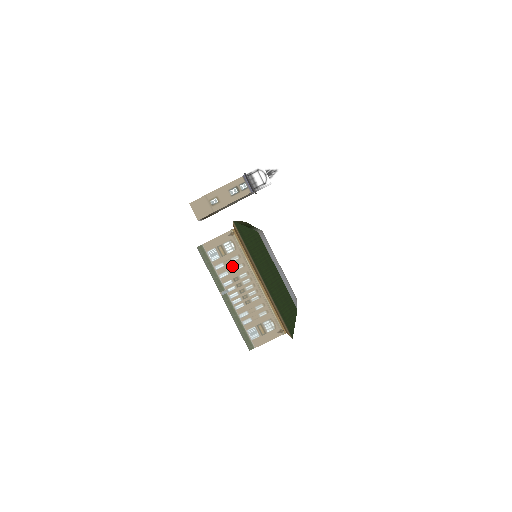
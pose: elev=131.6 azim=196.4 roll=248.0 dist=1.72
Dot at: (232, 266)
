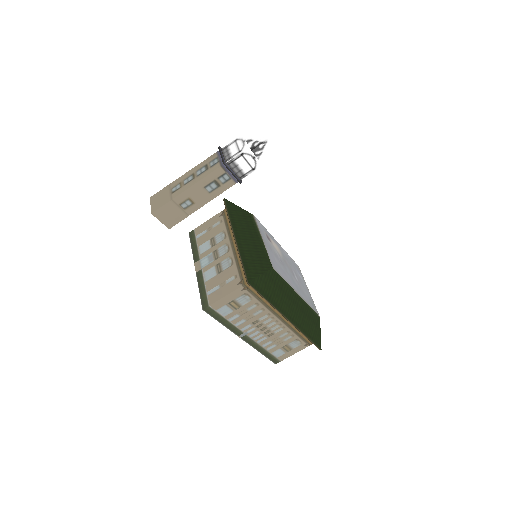
Dot at: (249, 314)
